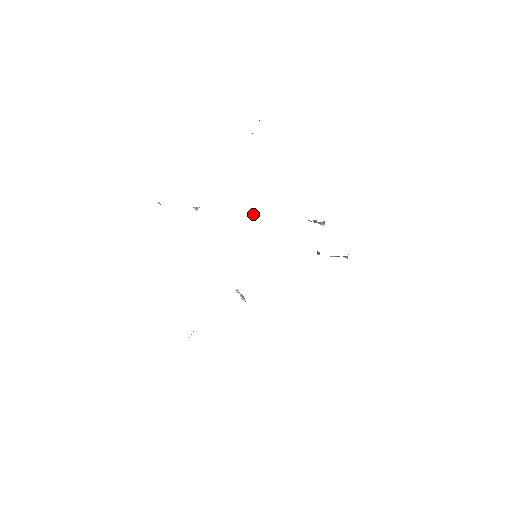
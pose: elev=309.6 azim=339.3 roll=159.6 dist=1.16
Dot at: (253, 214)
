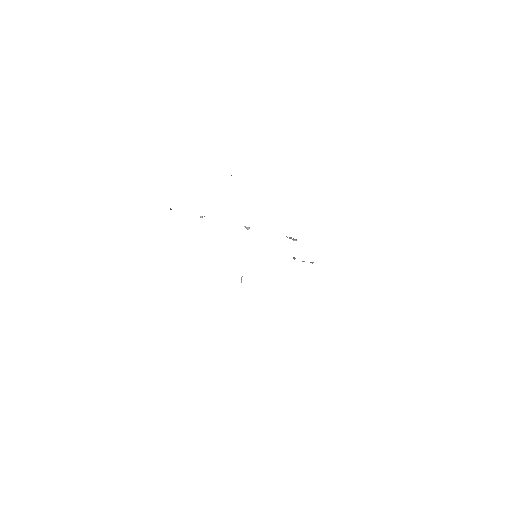
Dot at: (247, 227)
